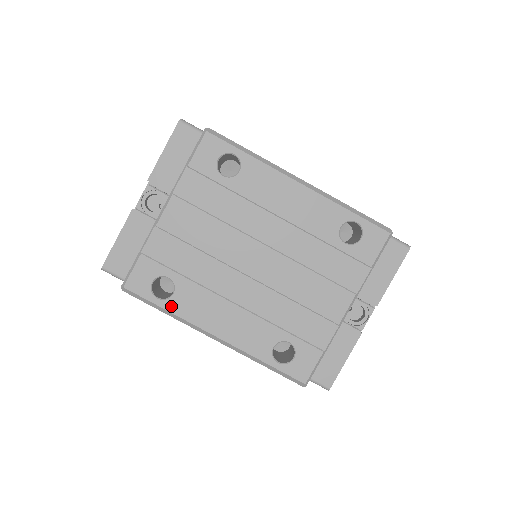
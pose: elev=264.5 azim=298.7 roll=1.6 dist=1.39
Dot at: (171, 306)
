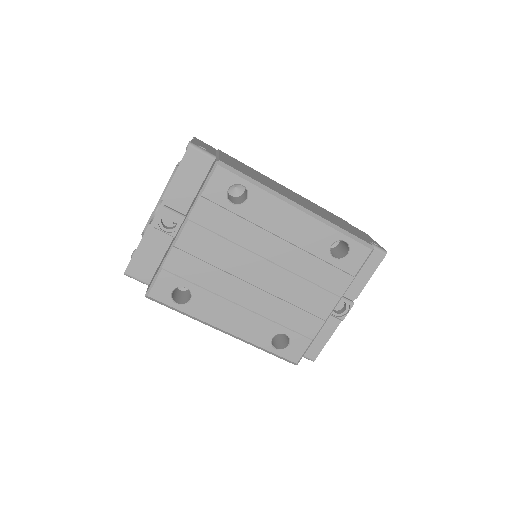
Dot at: (189, 310)
